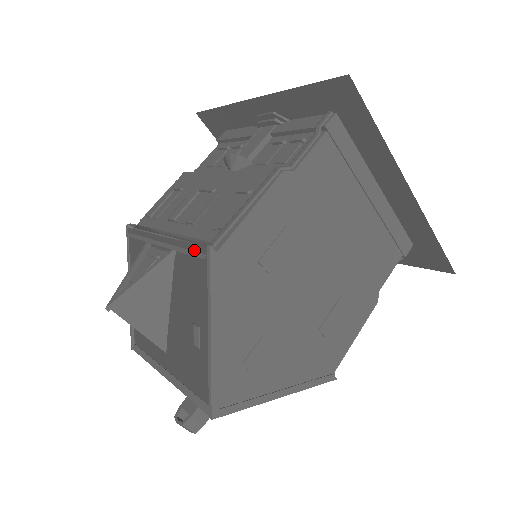
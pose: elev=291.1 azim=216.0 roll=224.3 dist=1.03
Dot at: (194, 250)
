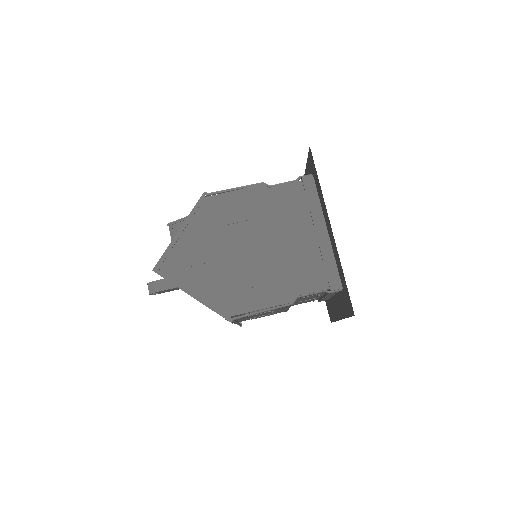
Dot at: occluded
